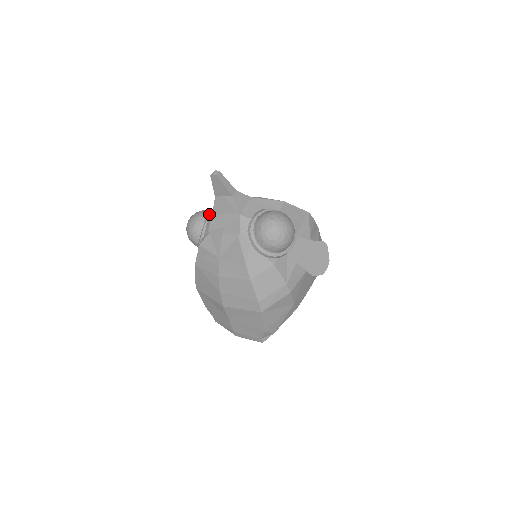
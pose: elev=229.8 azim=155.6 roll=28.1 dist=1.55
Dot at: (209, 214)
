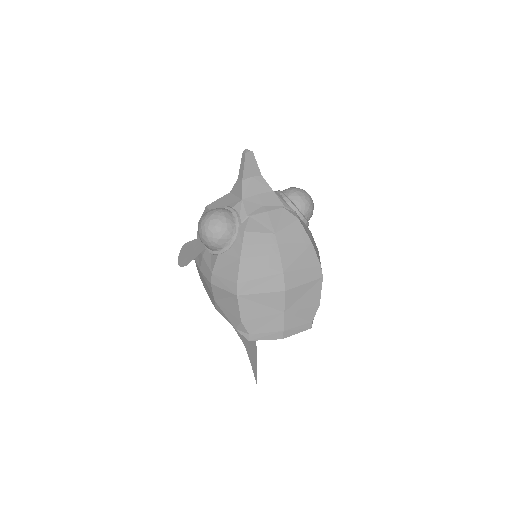
Dot at: (228, 206)
